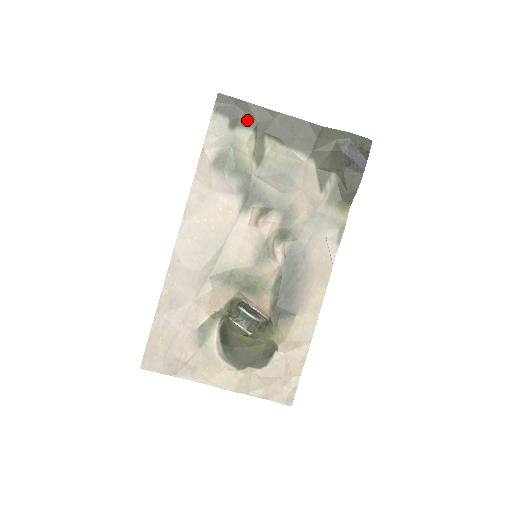
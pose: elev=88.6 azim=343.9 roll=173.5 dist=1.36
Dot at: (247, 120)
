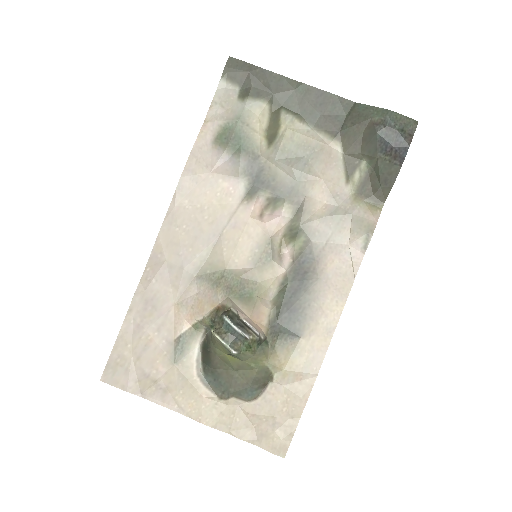
Dot at: (261, 90)
